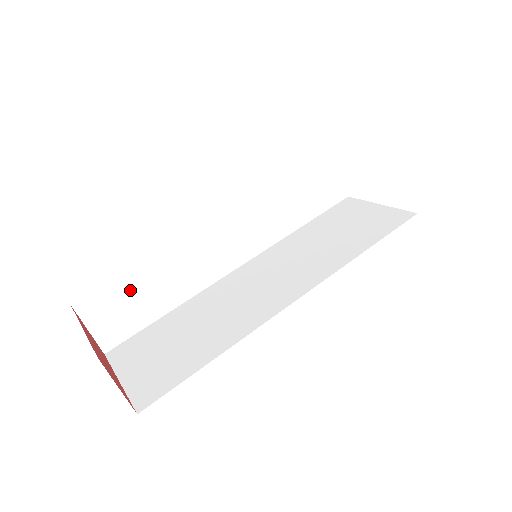
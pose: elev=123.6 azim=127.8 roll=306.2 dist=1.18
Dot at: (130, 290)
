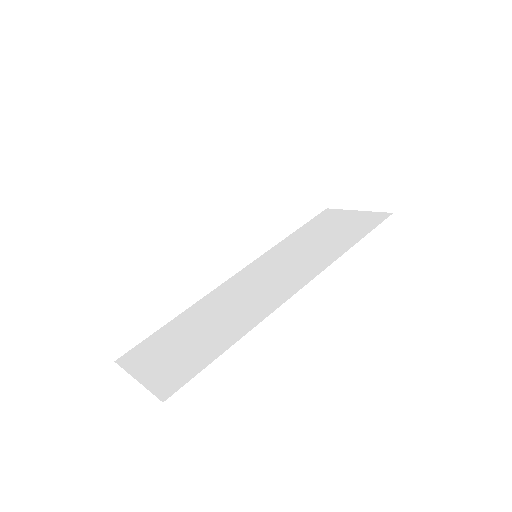
Dot at: (138, 296)
